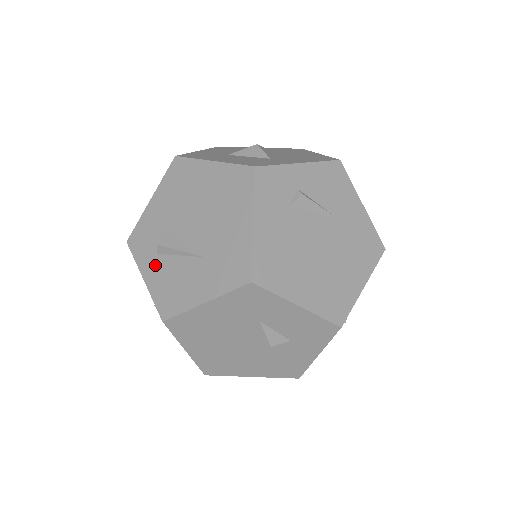
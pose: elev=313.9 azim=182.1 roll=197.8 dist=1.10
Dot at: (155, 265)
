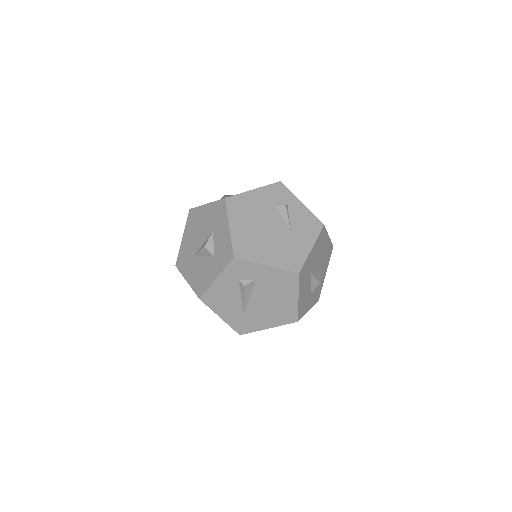
Dot at: occluded
